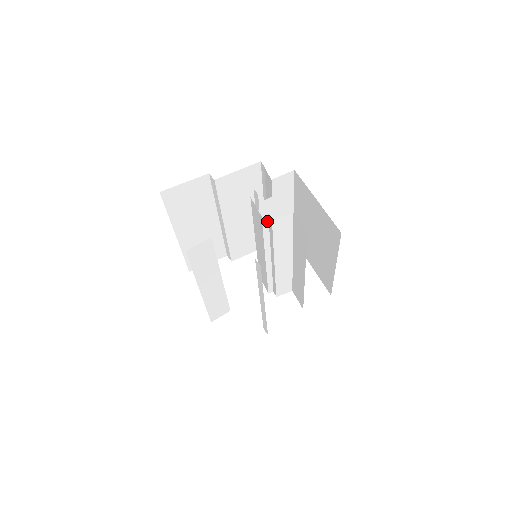
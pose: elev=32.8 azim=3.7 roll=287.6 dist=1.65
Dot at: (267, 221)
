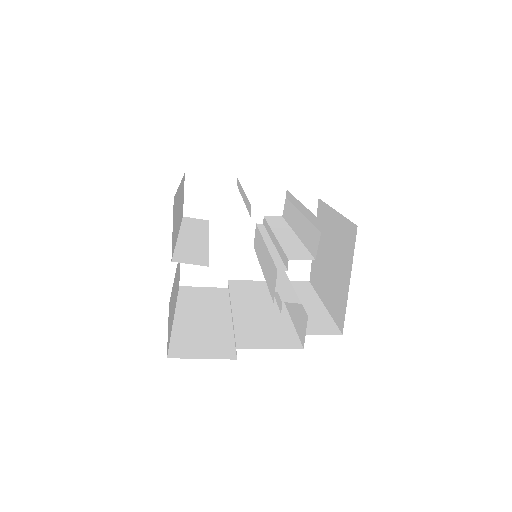
Dot at: occluded
